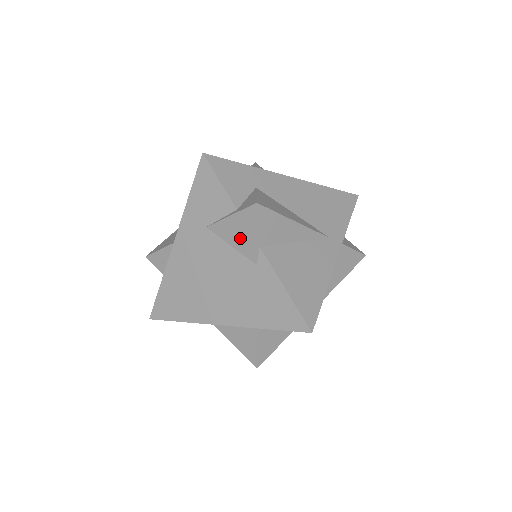
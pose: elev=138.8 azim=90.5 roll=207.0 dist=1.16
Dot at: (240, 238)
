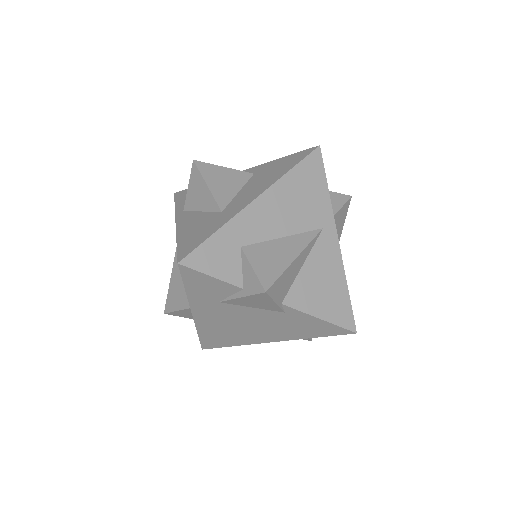
Dot at: (259, 305)
